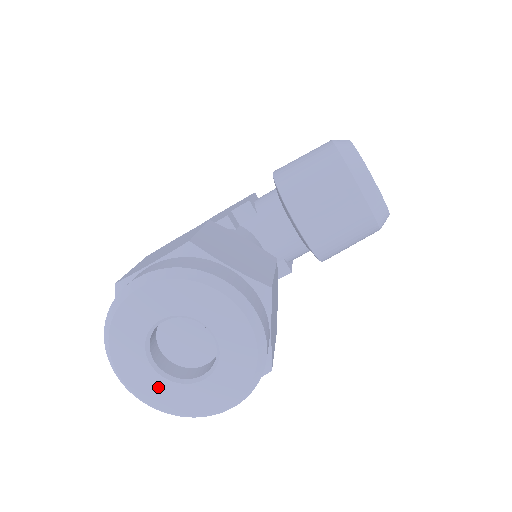
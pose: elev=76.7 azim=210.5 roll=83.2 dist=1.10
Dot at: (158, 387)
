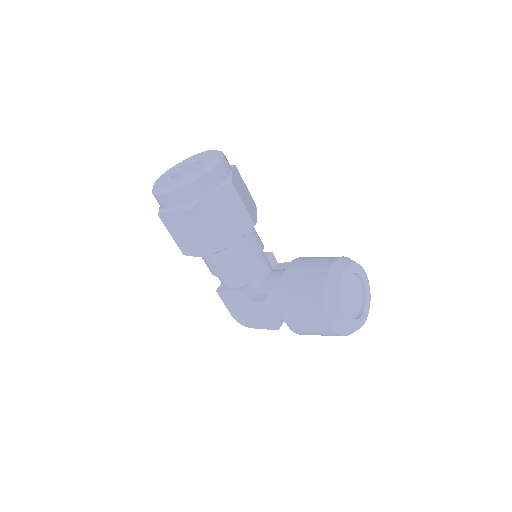
Dot at: (165, 178)
